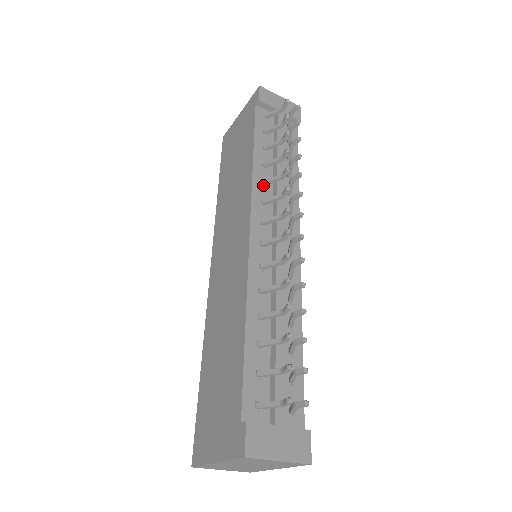
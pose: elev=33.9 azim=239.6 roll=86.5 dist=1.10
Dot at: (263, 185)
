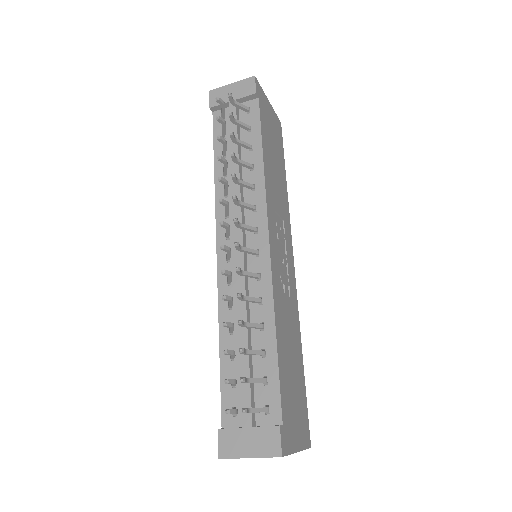
Dot at: (225, 196)
